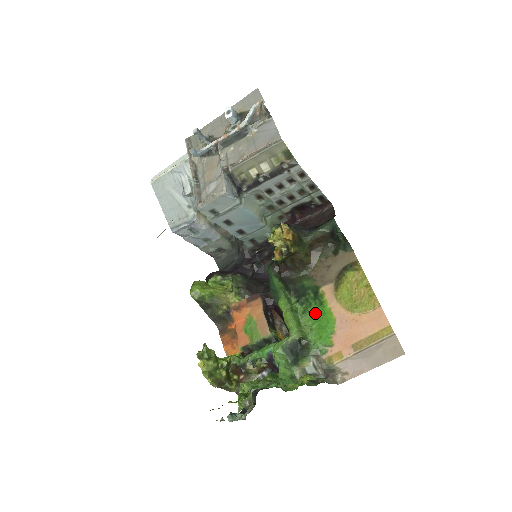
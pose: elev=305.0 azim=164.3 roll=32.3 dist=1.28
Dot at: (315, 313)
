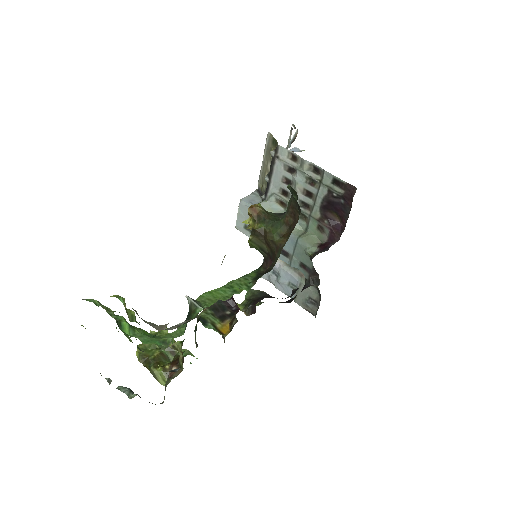
Dot at: occluded
